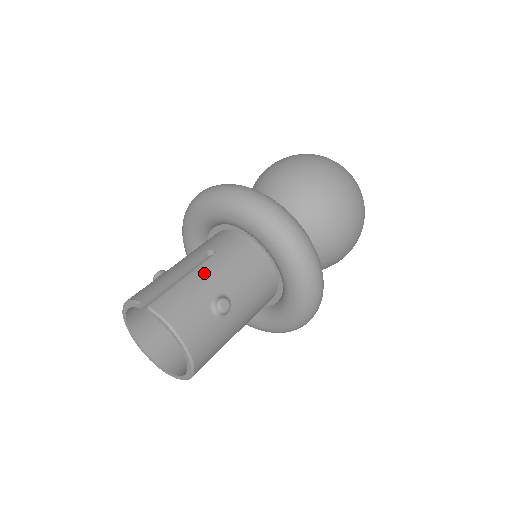
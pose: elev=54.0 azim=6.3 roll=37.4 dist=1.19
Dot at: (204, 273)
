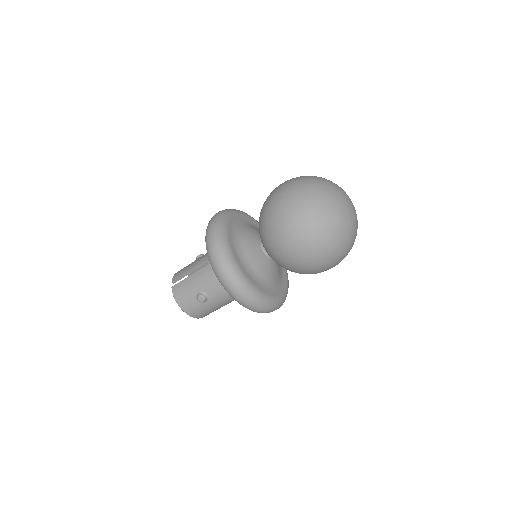
Dot at: (197, 277)
